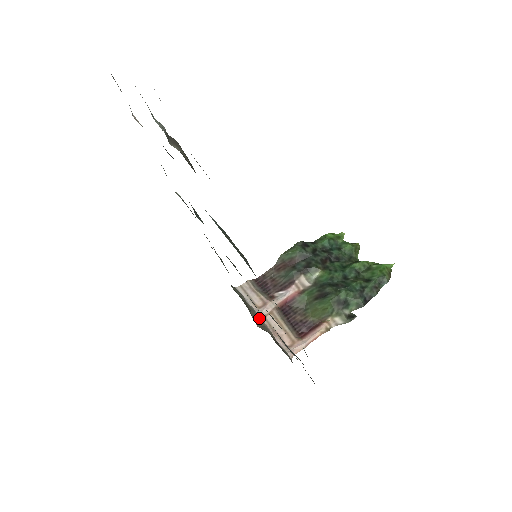
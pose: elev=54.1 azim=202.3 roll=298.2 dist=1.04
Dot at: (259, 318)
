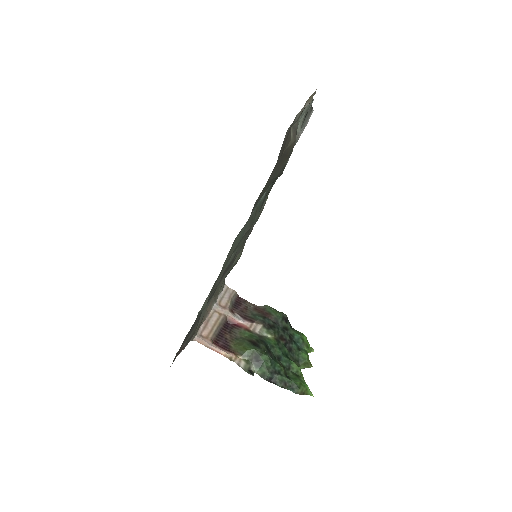
Dot at: (212, 306)
